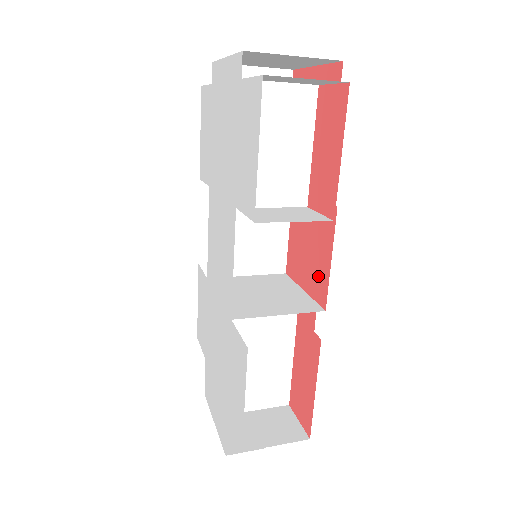
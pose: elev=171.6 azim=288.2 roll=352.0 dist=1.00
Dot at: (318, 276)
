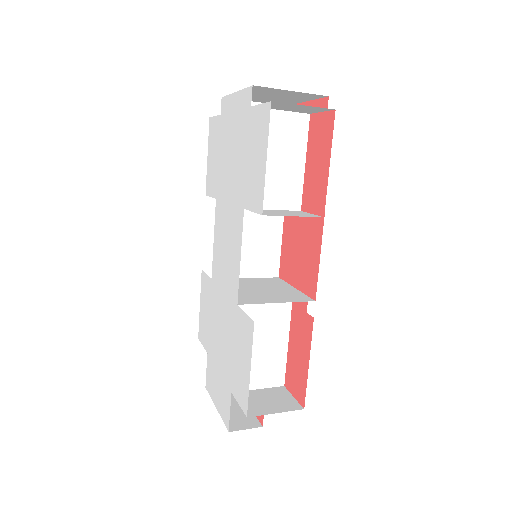
Dot at: (308, 273)
